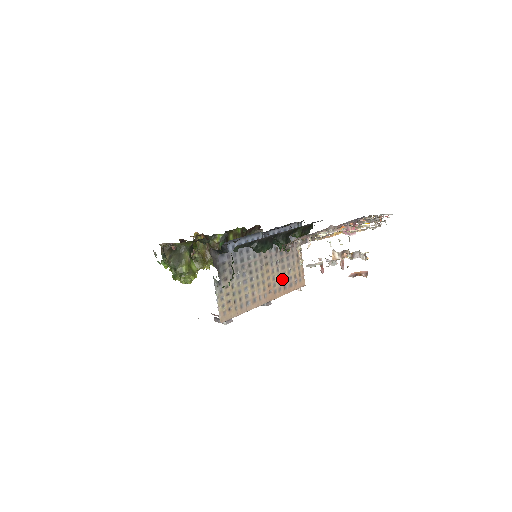
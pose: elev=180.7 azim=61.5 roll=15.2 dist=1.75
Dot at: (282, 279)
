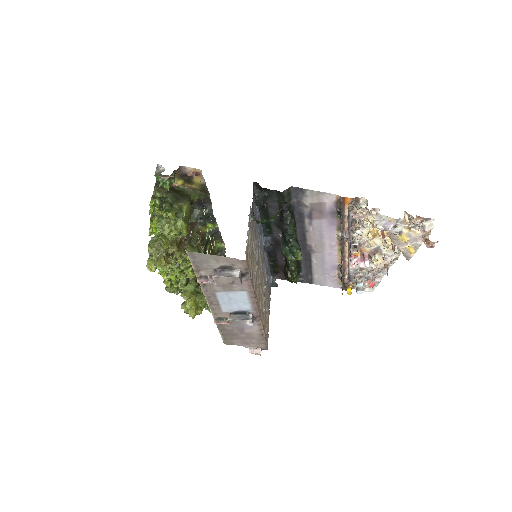
Dot at: (263, 309)
